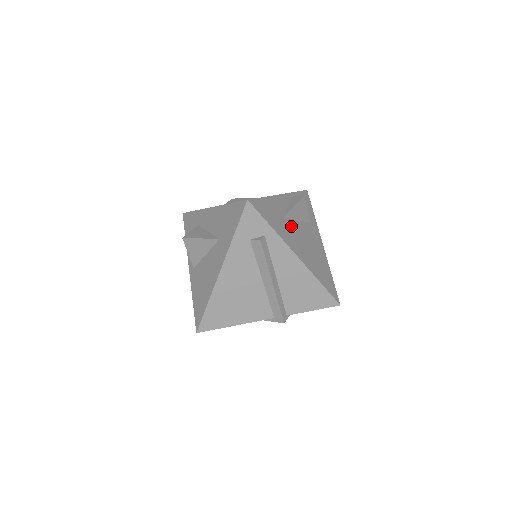
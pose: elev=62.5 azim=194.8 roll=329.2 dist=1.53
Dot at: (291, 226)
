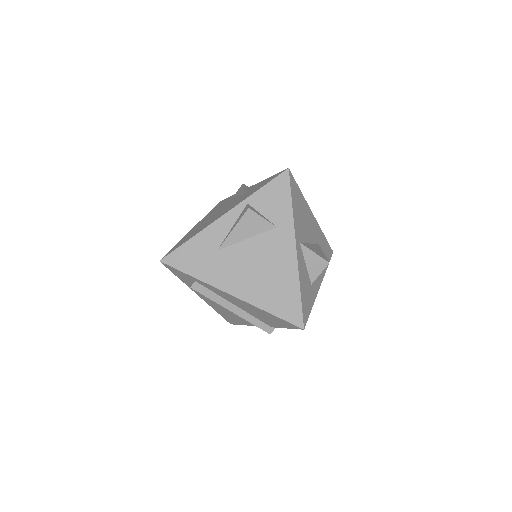
Dot at: (230, 256)
